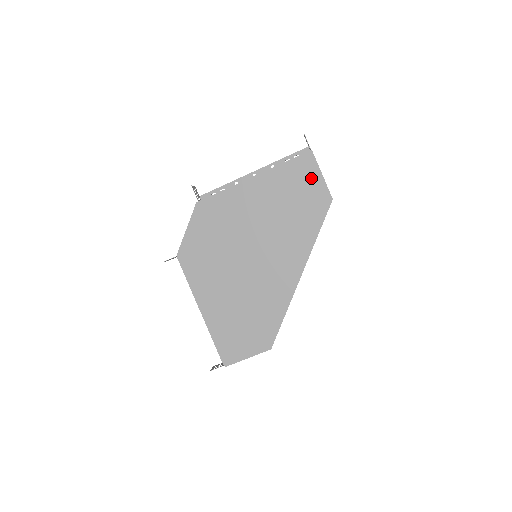
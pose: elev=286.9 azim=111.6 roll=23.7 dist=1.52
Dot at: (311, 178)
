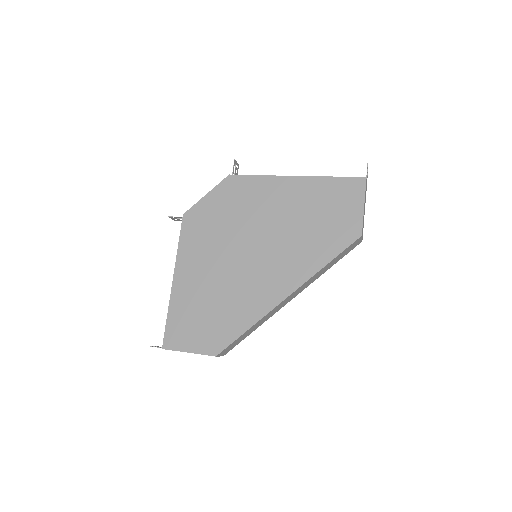
Dot at: (351, 204)
